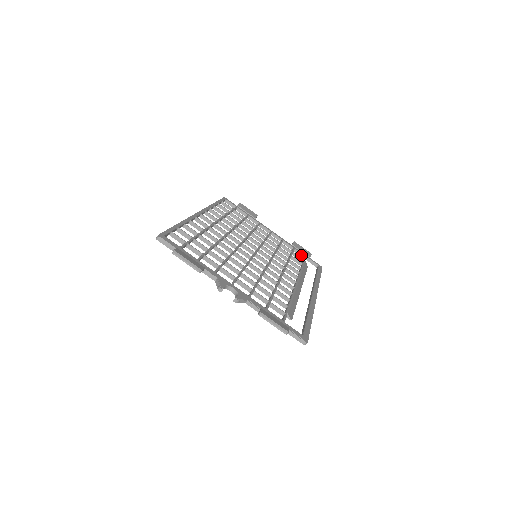
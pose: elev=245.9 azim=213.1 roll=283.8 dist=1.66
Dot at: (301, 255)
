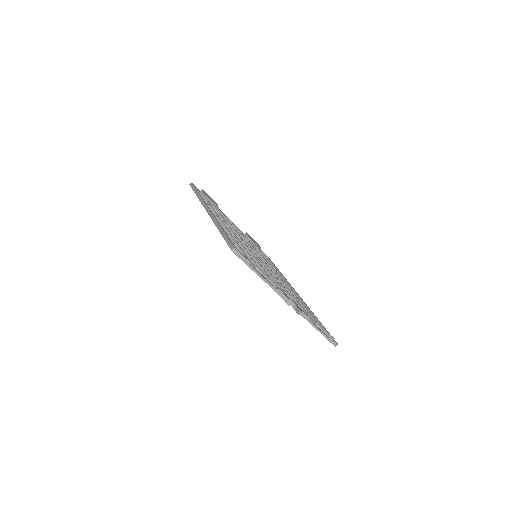
Dot at: occluded
